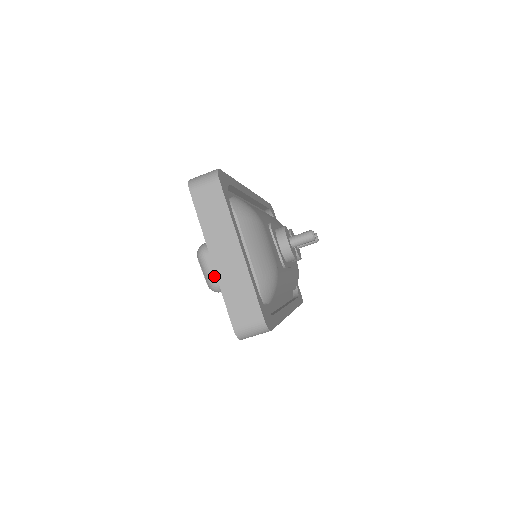
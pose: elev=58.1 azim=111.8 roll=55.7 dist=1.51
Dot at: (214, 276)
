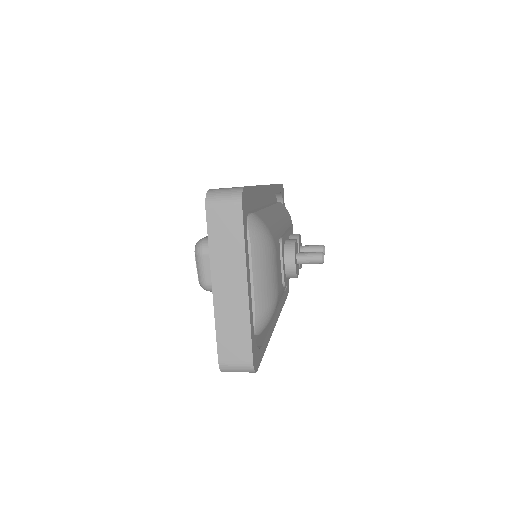
Dot at: (208, 277)
